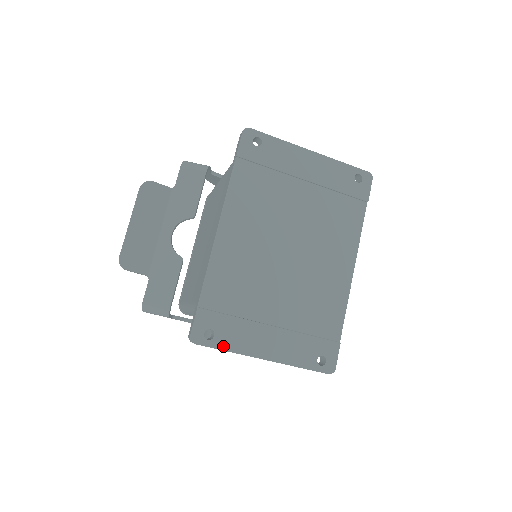
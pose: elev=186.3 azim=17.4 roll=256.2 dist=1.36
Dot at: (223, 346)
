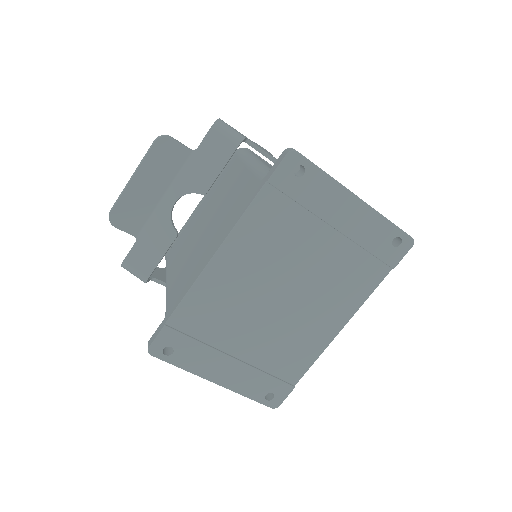
Dot at: (178, 363)
